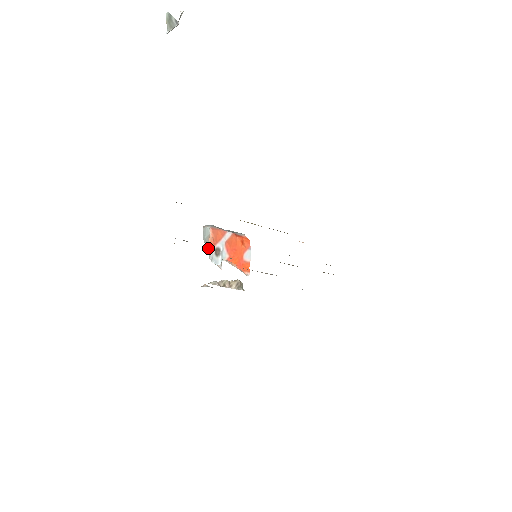
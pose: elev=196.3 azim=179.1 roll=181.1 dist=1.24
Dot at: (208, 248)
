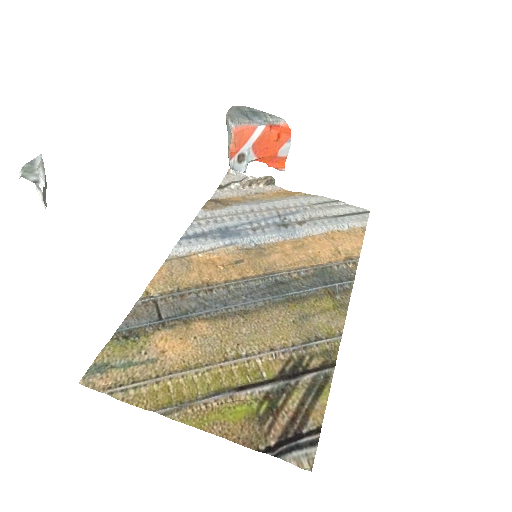
Dot at: (228, 155)
